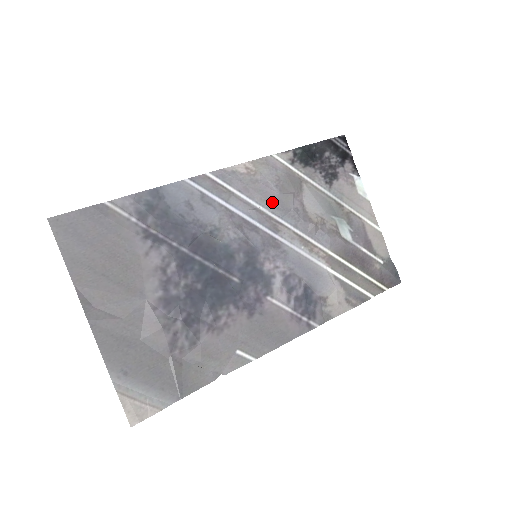
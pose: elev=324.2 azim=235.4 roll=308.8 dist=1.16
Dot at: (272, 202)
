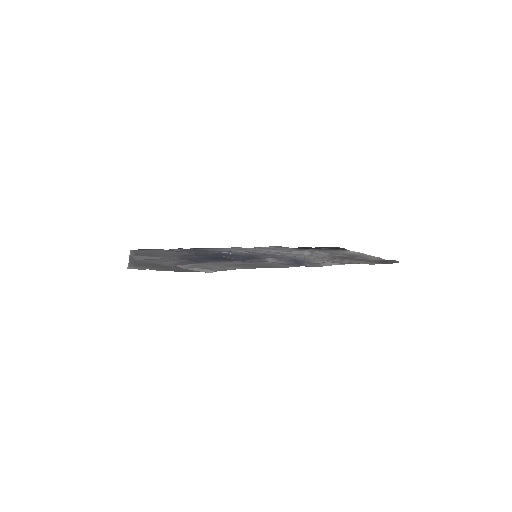
Dot at: (273, 249)
